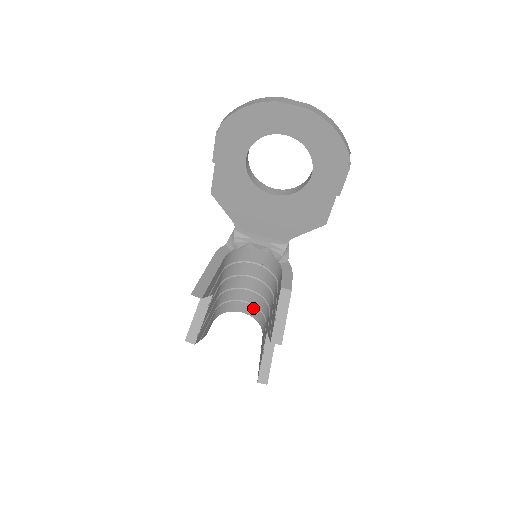
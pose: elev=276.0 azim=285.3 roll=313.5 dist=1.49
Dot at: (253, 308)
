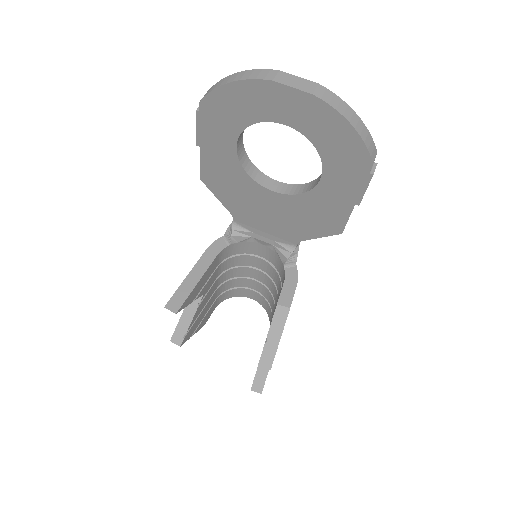
Dot at: (262, 298)
